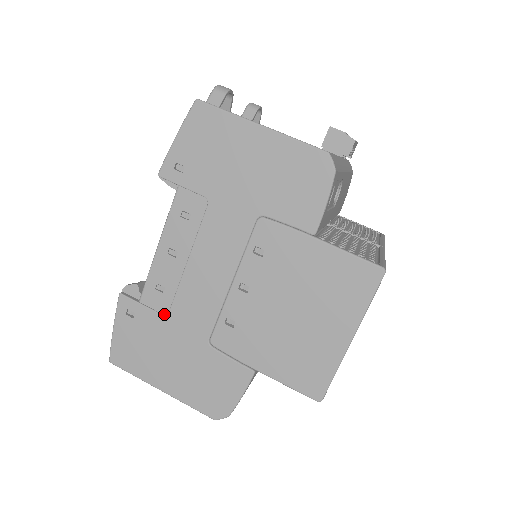
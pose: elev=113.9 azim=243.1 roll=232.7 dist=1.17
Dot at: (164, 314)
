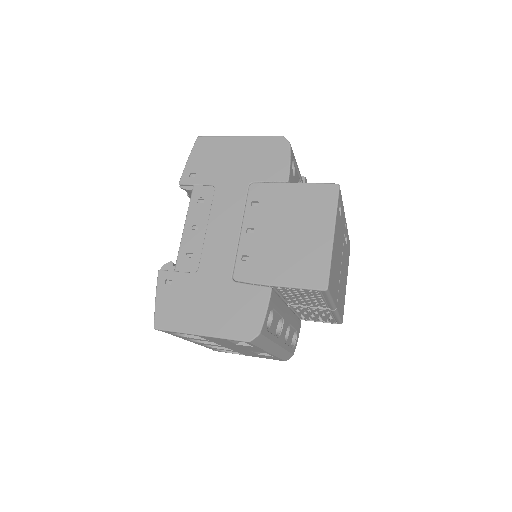
Dot at: (195, 272)
